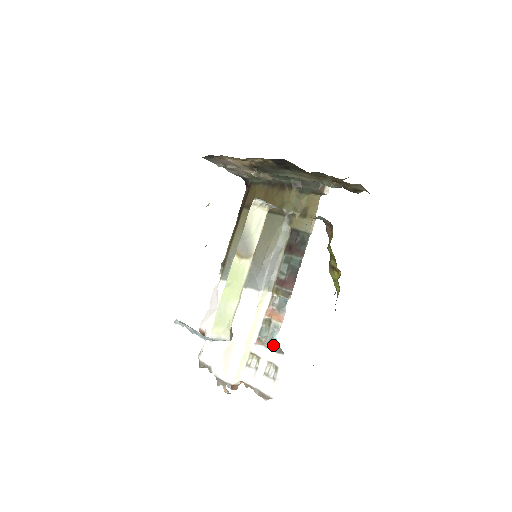
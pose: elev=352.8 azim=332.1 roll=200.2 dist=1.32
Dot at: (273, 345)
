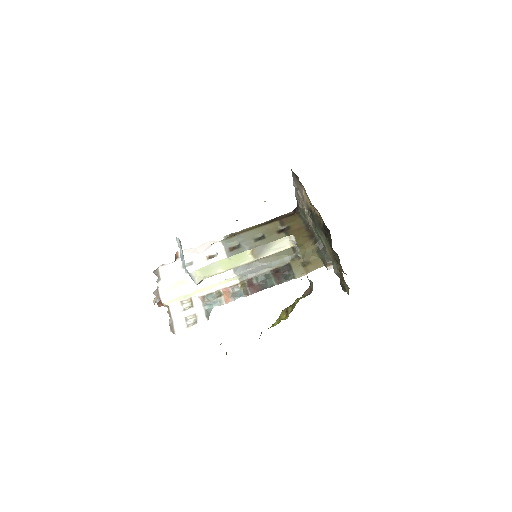
Dot at: (208, 309)
